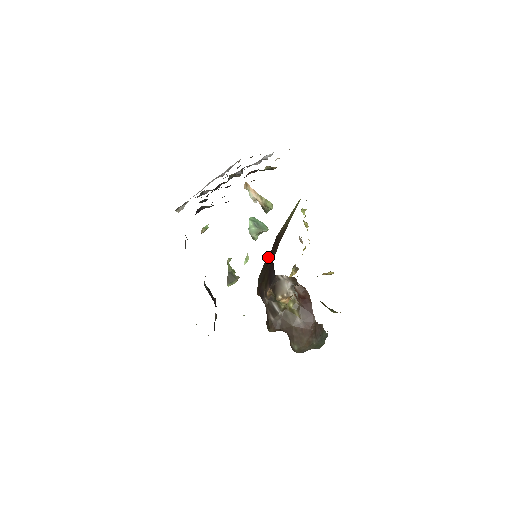
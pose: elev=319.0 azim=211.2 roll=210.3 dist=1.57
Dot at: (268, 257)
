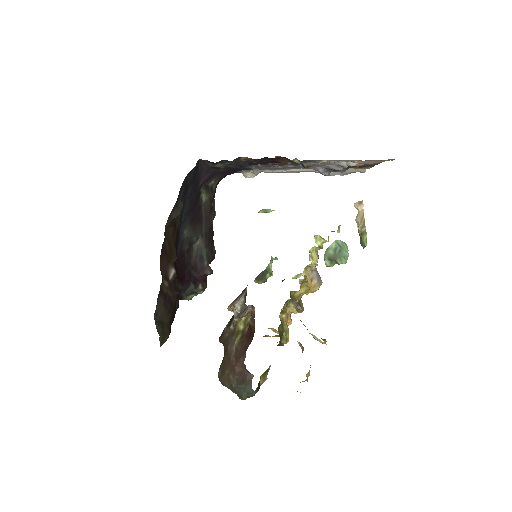
Dot at: occluded
